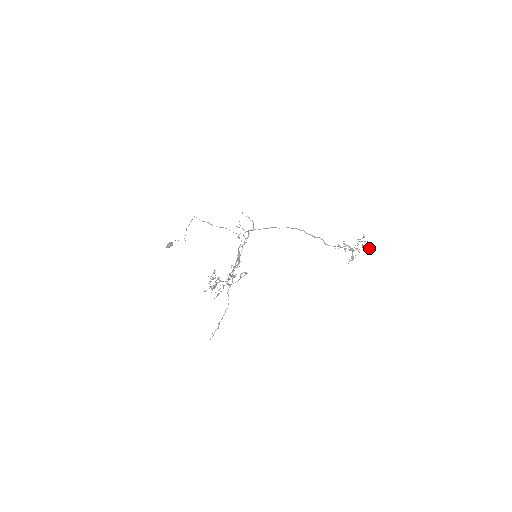
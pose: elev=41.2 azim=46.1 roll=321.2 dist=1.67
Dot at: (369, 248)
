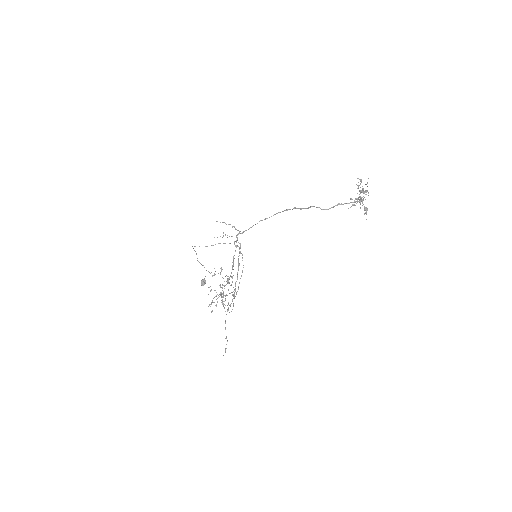
Dot at: (363, 189)
